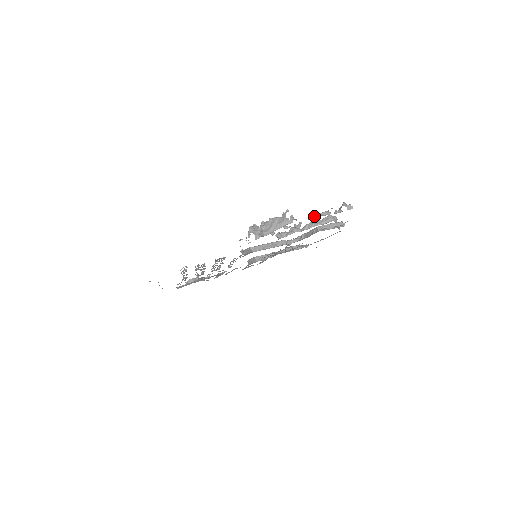
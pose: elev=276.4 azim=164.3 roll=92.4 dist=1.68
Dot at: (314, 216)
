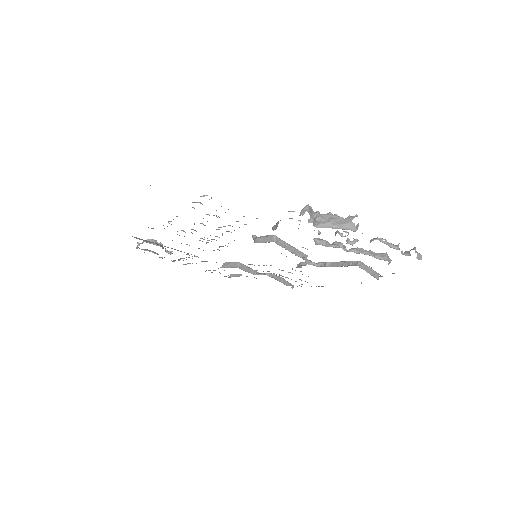
Dot at: (381, 240)
